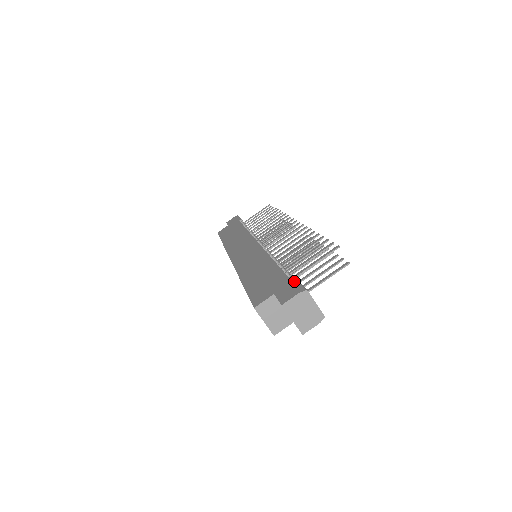
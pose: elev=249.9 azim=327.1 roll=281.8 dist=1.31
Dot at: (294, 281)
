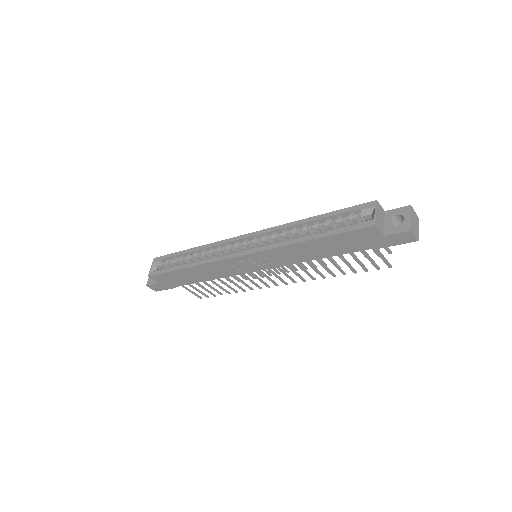
Dot at: occluded
